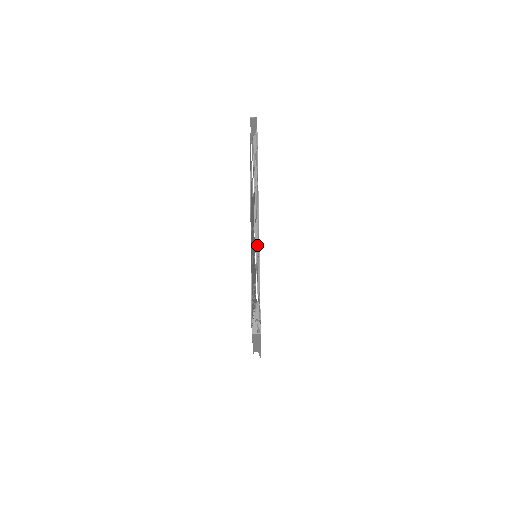
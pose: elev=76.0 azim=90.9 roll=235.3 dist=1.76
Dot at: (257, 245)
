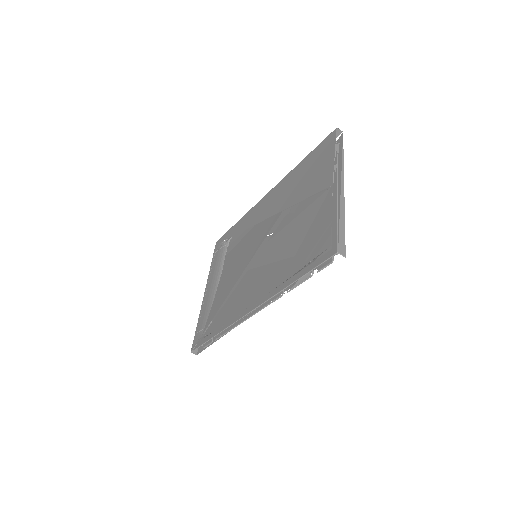
Dot at: occluded
